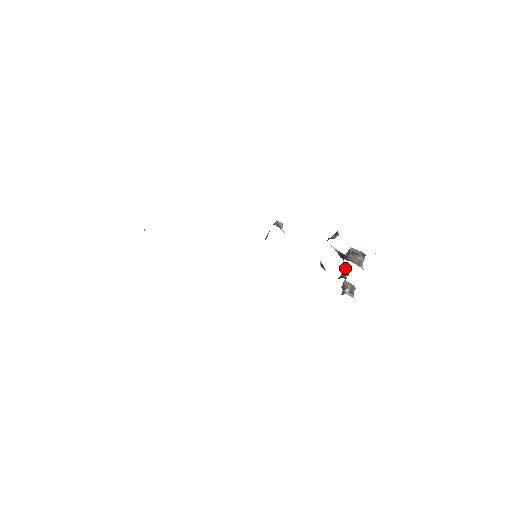
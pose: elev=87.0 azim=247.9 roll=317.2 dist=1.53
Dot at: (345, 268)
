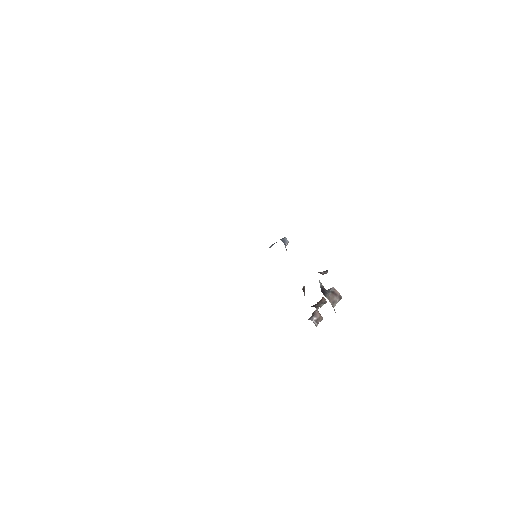
Dot at: (321, 300)
